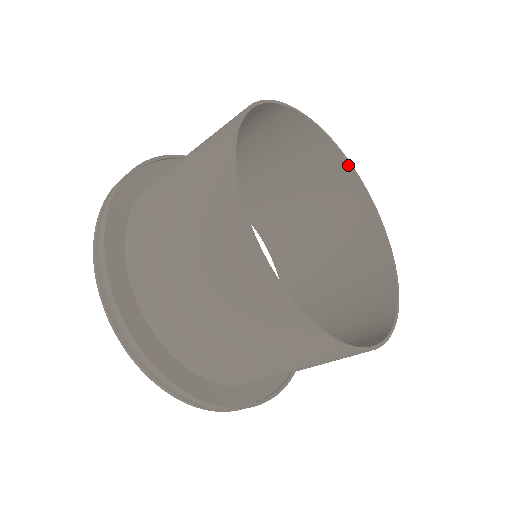
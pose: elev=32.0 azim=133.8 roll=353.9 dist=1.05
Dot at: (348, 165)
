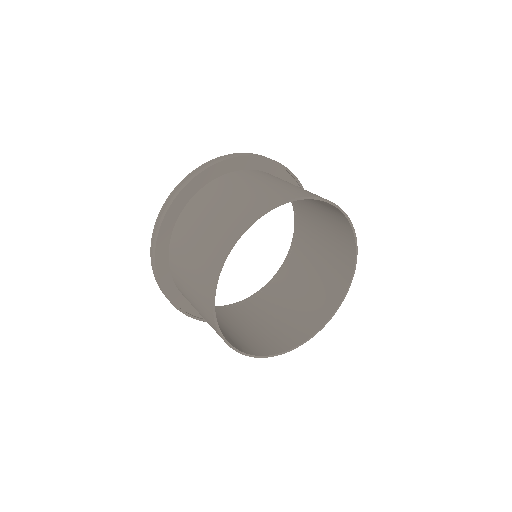
Dot at: (332, 205)
